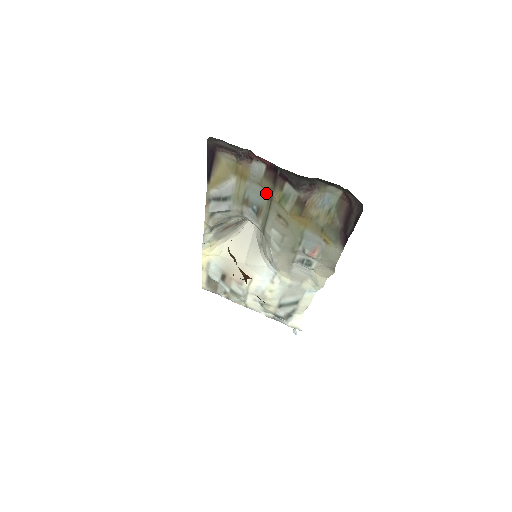
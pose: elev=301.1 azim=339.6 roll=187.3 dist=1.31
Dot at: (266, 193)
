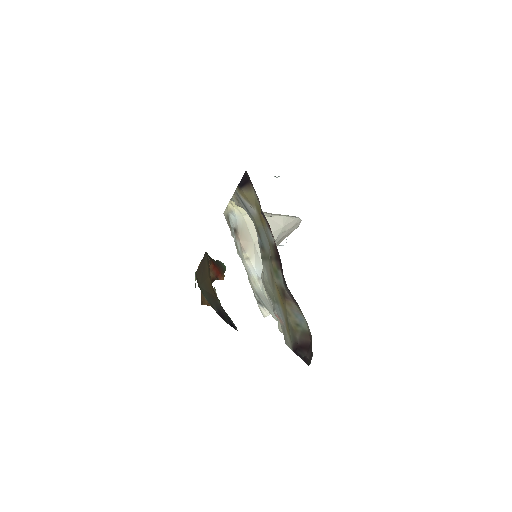
Dot at: (270, 251)
